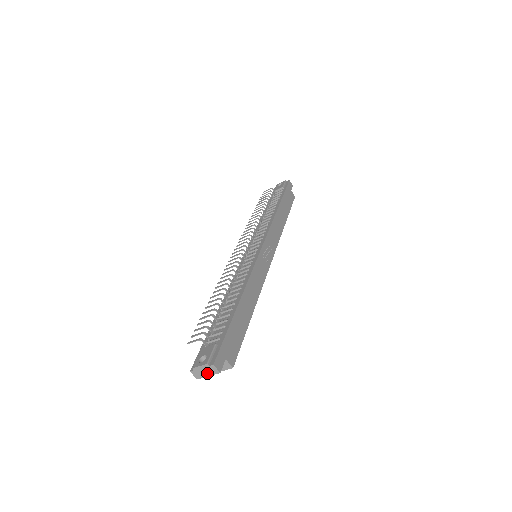
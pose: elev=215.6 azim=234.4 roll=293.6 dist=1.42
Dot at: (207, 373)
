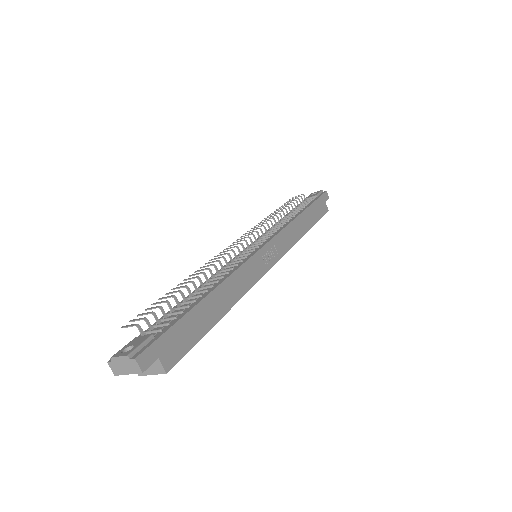
Dot at: (127, 369)
